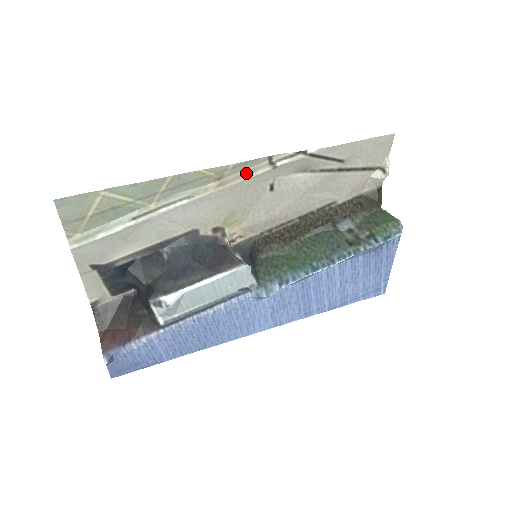
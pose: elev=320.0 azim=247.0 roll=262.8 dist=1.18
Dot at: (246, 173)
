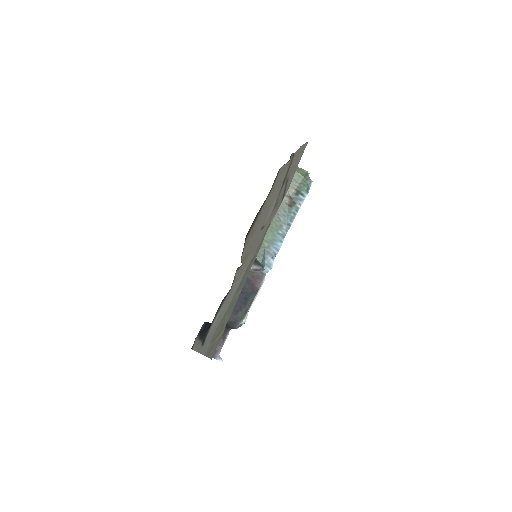
Dot at: (260, 243)
